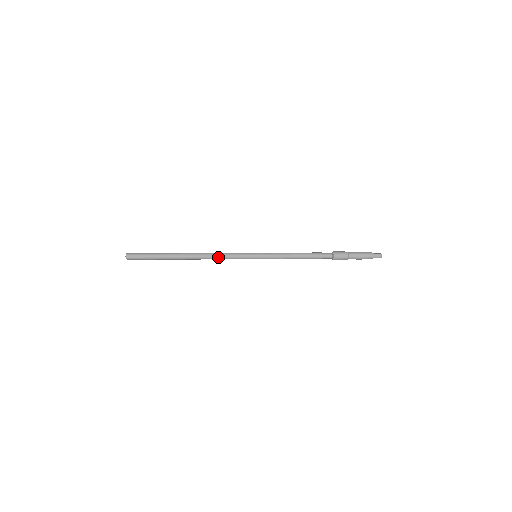
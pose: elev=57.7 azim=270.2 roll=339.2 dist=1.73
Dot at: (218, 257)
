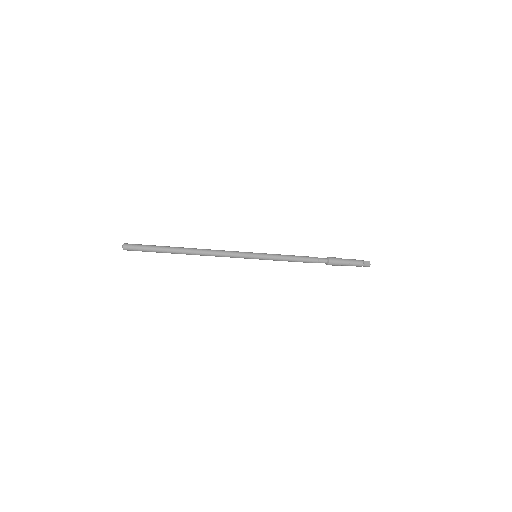
Dot at: (219, 256)
